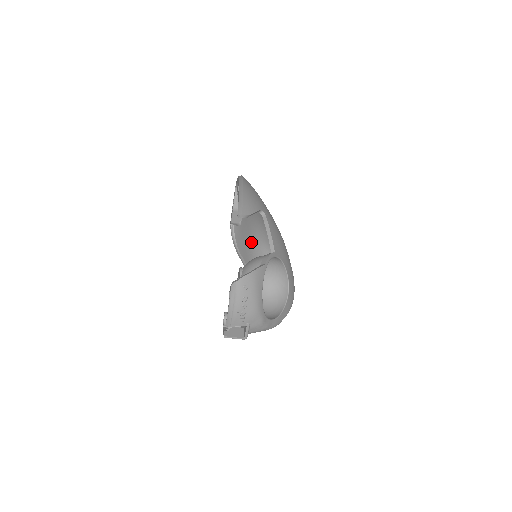
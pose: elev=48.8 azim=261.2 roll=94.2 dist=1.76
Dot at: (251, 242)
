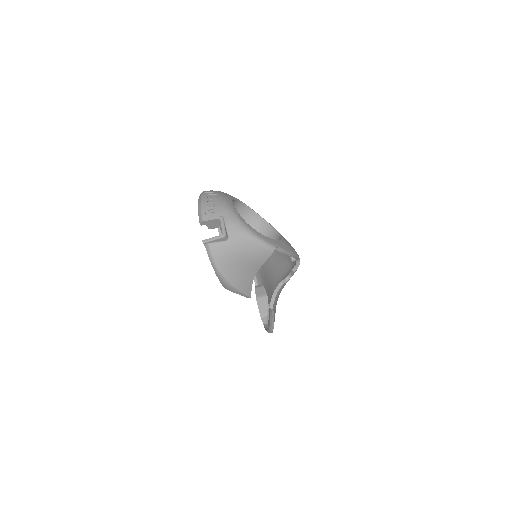
Dot at: occluded
